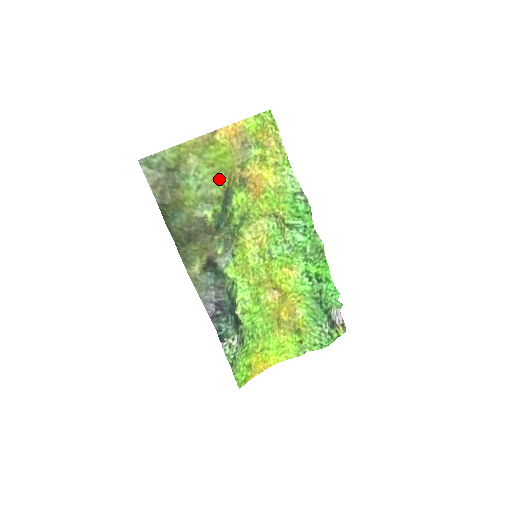
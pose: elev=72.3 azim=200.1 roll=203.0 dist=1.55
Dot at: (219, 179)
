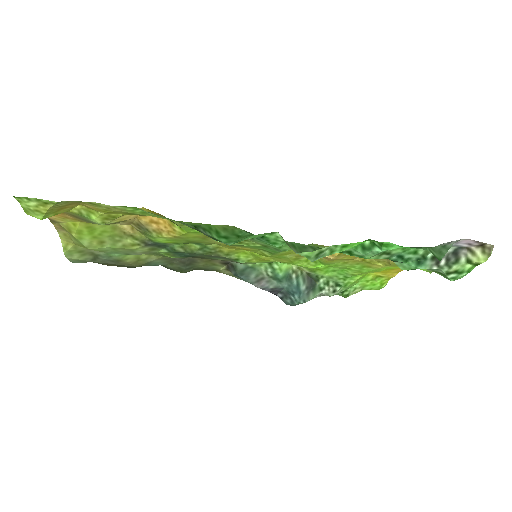
Dot at: (124, 245)
